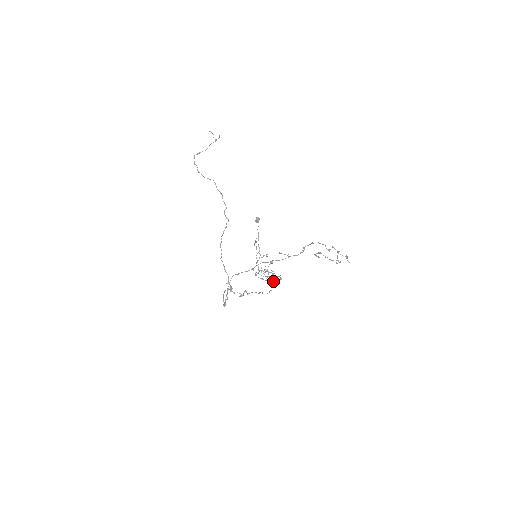
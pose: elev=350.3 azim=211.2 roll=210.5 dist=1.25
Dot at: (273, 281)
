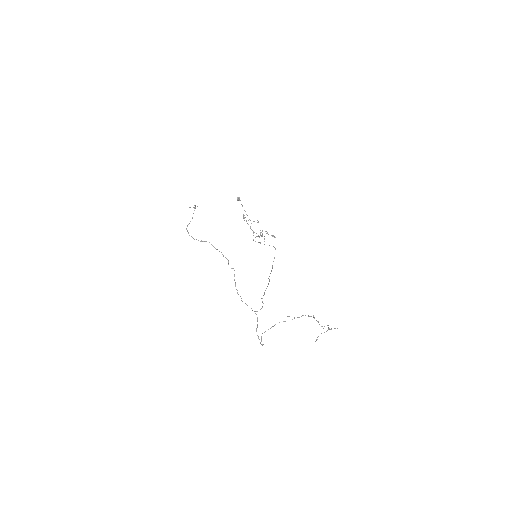
Dot at: occluded
